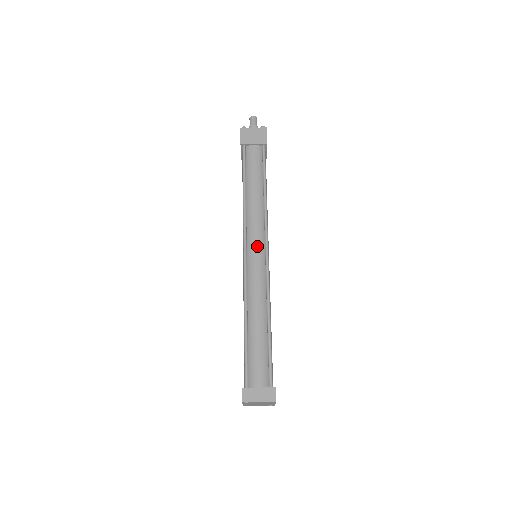
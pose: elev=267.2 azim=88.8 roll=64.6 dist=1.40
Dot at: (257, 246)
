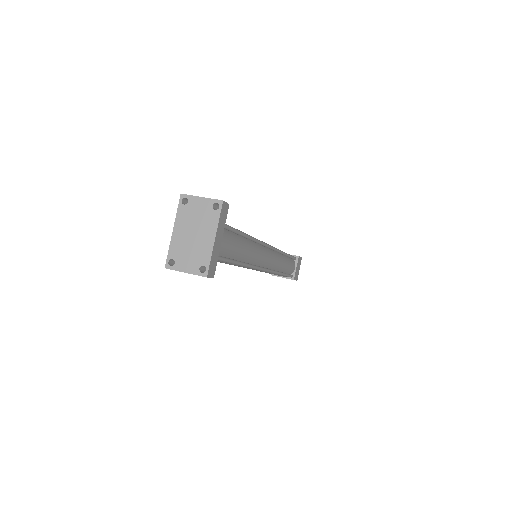
Dot at: occluded
